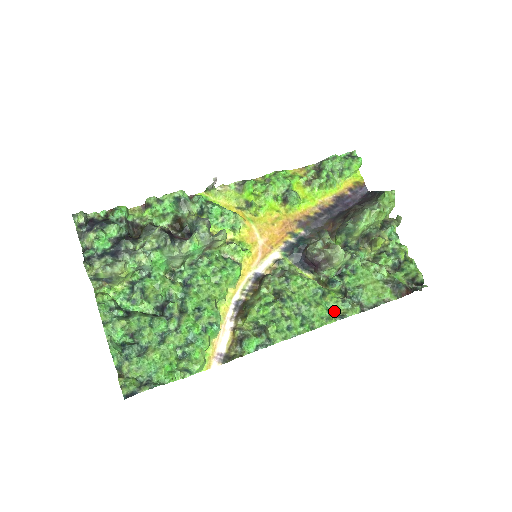
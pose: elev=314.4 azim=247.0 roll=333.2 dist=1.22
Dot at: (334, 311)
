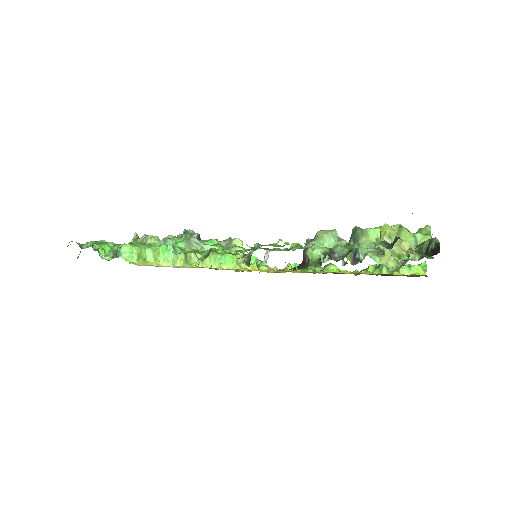
Dot at: (293, 249)
